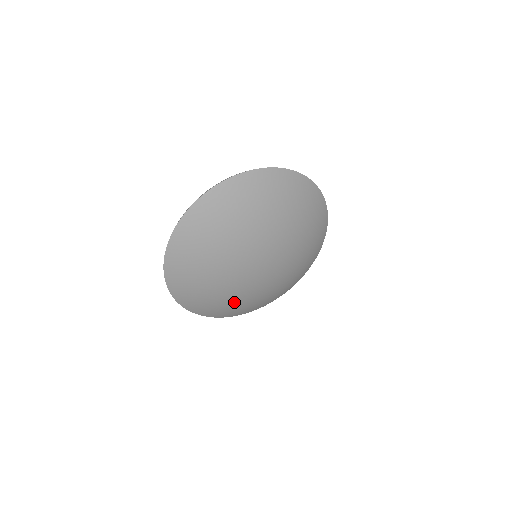
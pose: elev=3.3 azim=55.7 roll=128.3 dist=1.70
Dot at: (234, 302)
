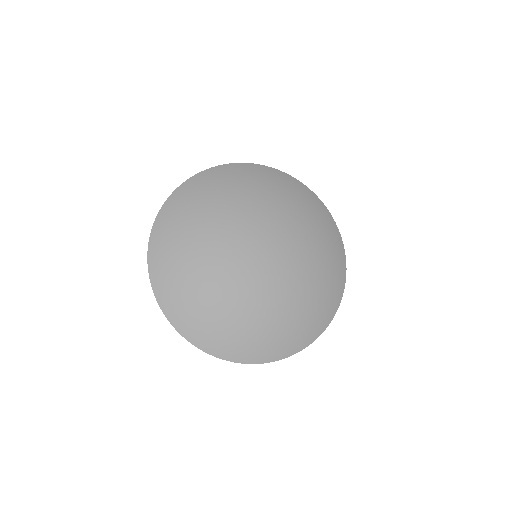
Dot at: (255, 319)
